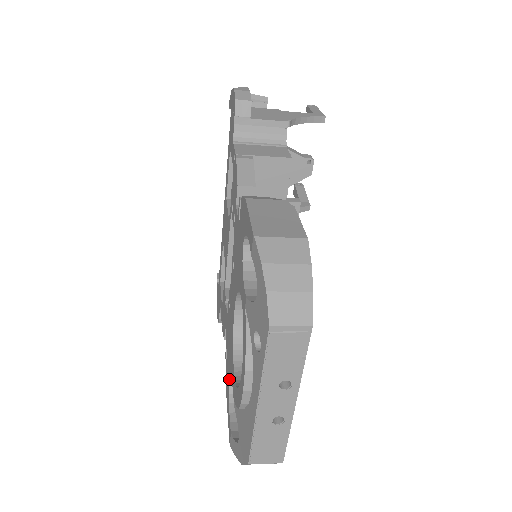
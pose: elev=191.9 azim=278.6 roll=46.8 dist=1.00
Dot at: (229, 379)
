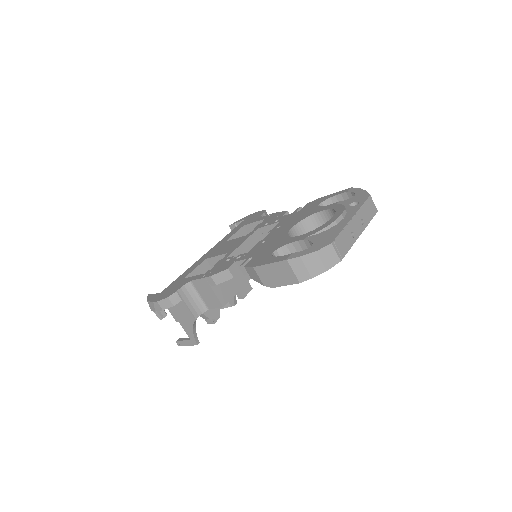
Dot at: (274, 251)
